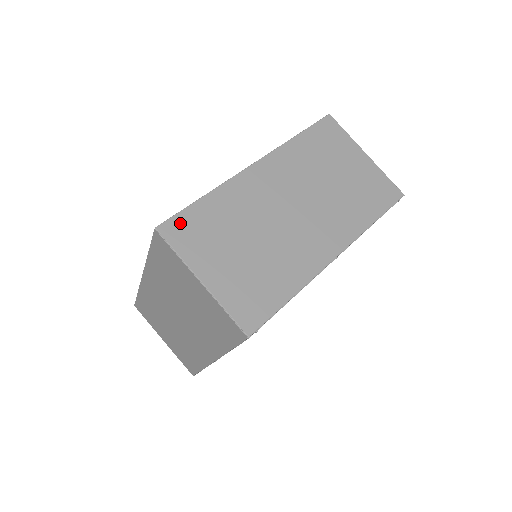
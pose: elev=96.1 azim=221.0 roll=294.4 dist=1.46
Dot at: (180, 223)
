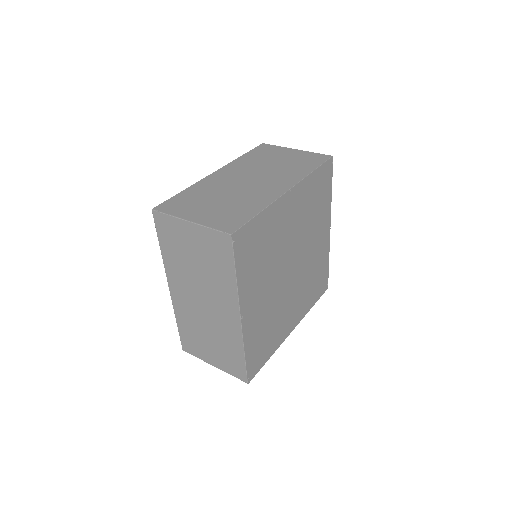
Dot at: occluded
